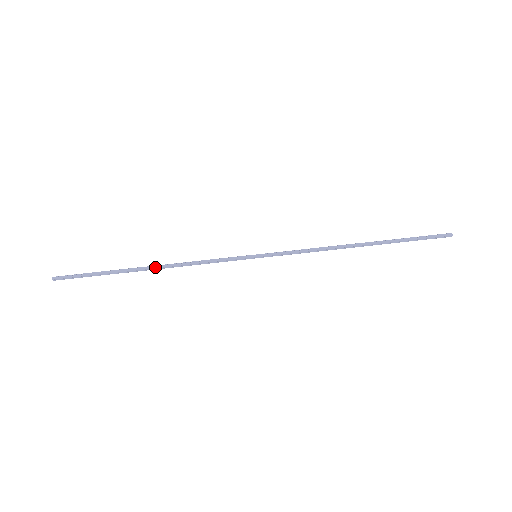
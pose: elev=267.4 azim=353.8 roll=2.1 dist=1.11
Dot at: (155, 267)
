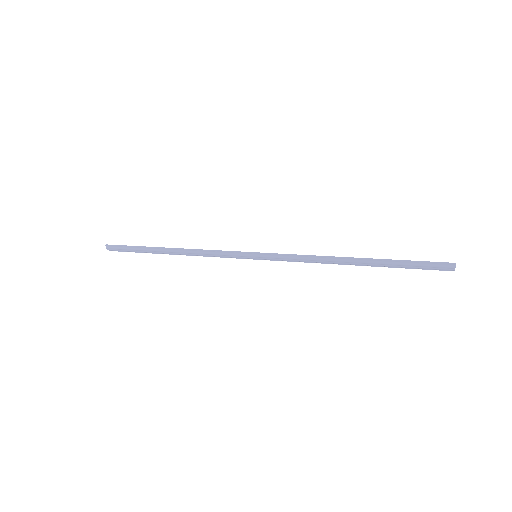
Dot at: (175, 248)
